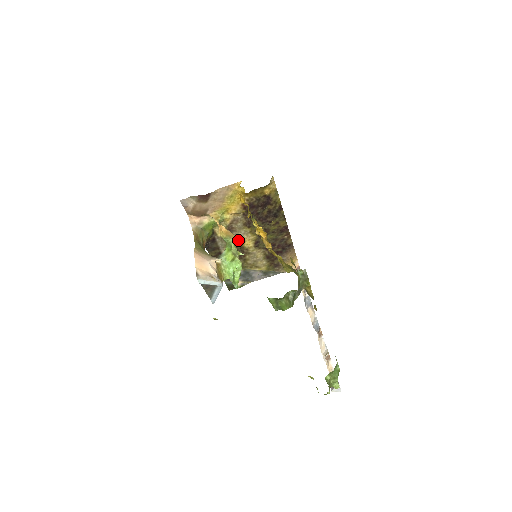
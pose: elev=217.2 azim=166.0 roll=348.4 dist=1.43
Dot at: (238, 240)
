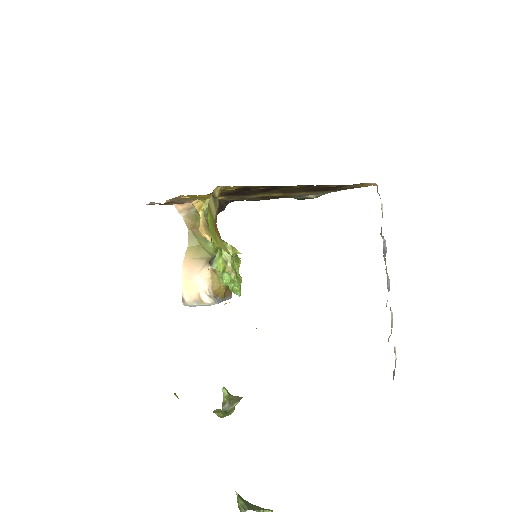
Dot at: (258, 196)
